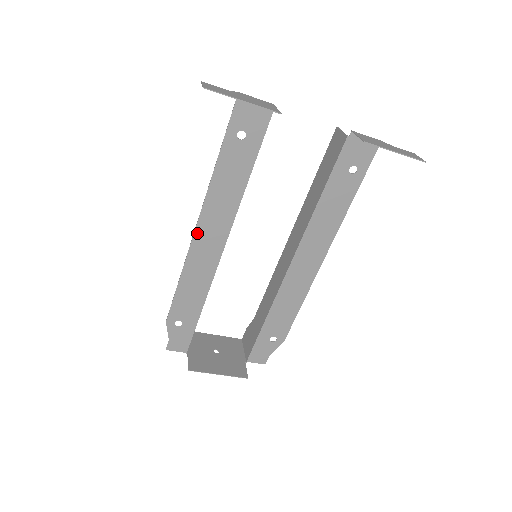
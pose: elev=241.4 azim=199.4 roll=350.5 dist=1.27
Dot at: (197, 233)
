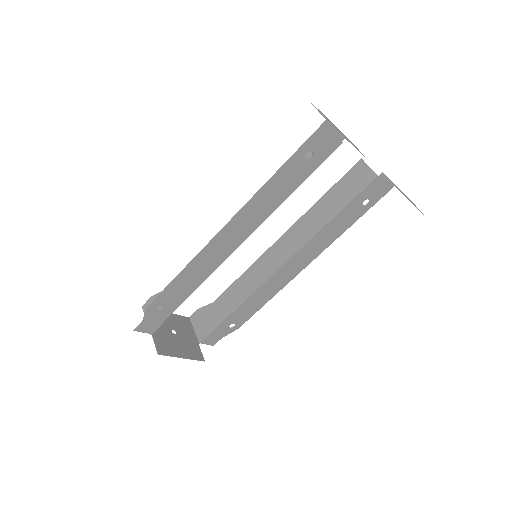
Dot at: (223, 231)
